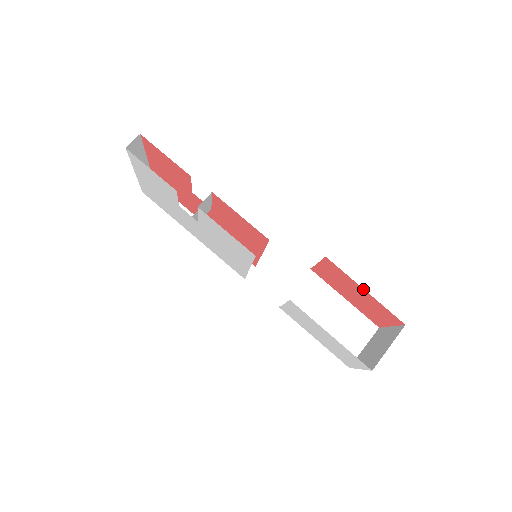
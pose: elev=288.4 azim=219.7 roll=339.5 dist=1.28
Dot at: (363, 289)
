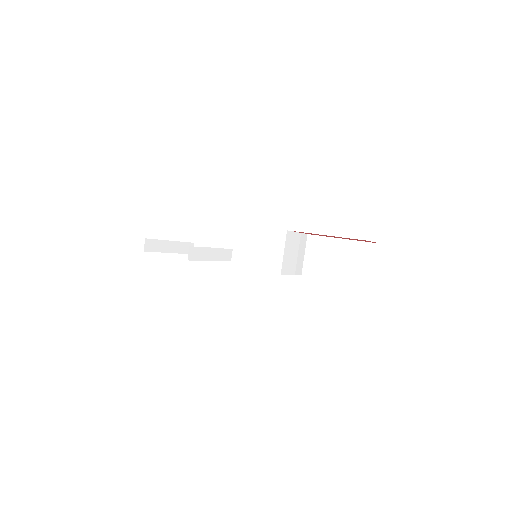
Dot at: occluded
